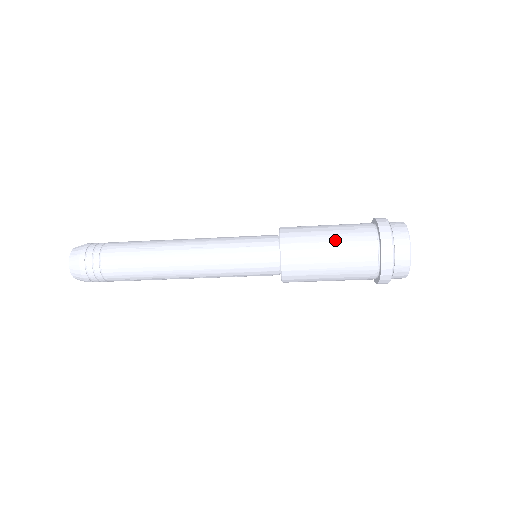
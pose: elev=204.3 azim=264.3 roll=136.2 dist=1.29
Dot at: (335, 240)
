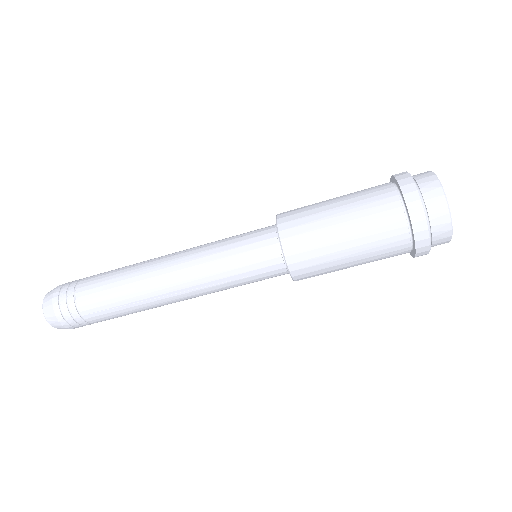
Dot at: (342, 200)
